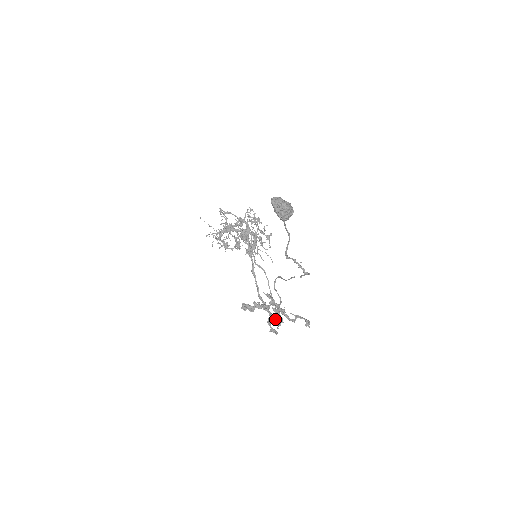
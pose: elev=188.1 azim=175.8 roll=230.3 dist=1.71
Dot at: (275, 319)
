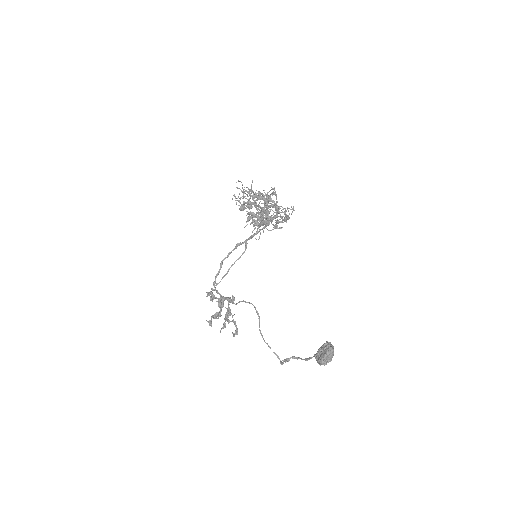
Dot at: (220, 315)
